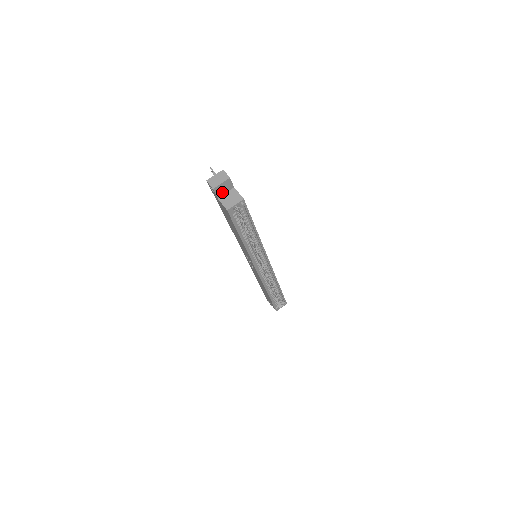
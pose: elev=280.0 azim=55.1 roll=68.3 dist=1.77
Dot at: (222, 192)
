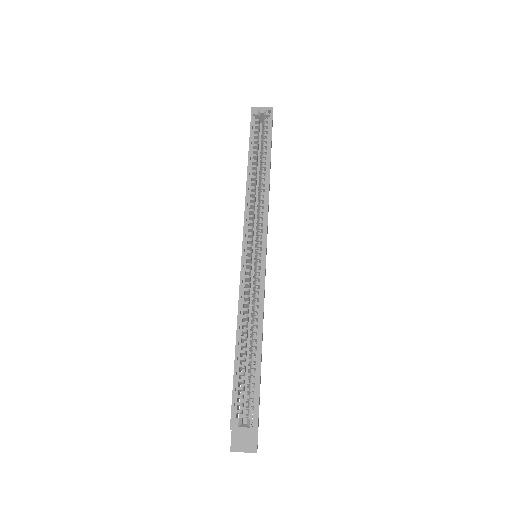
Dot at: occluded
